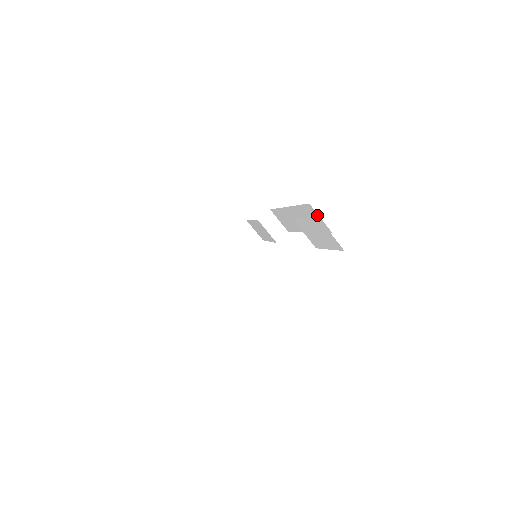
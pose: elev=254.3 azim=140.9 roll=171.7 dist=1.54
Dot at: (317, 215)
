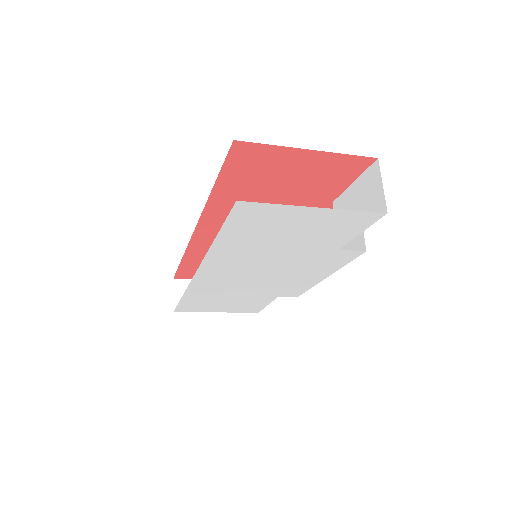
Dot at: occluded
